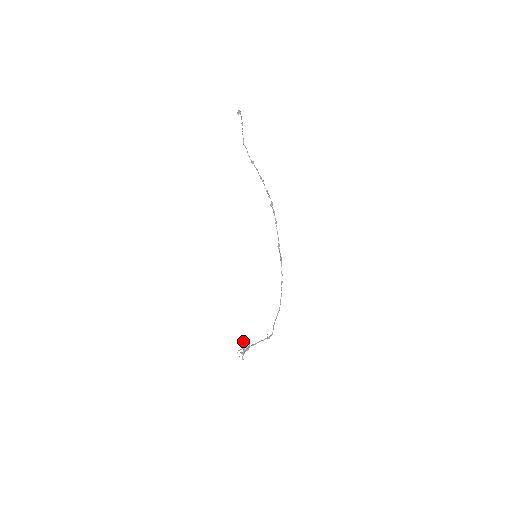
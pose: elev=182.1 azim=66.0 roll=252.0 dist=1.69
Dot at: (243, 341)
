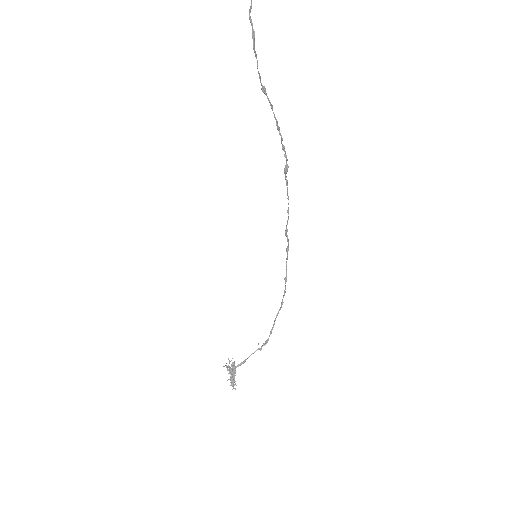
Dot at: (232, 368)
